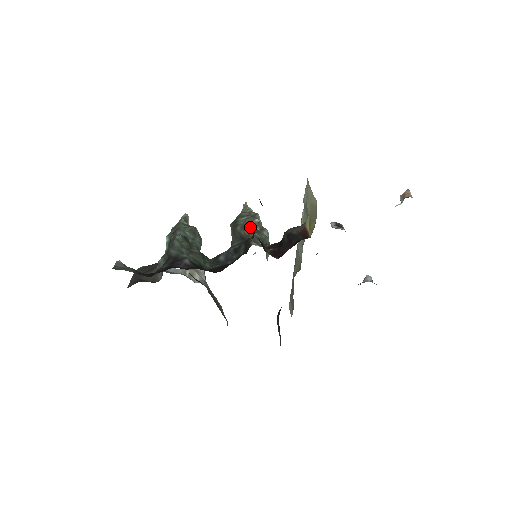
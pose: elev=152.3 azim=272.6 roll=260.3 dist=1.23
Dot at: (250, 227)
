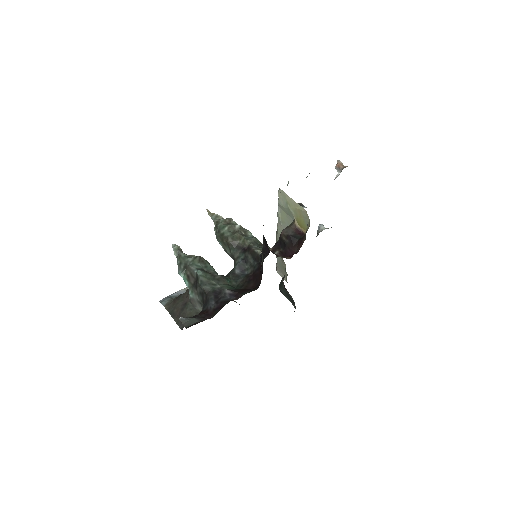
Dot at: (239, 236)
